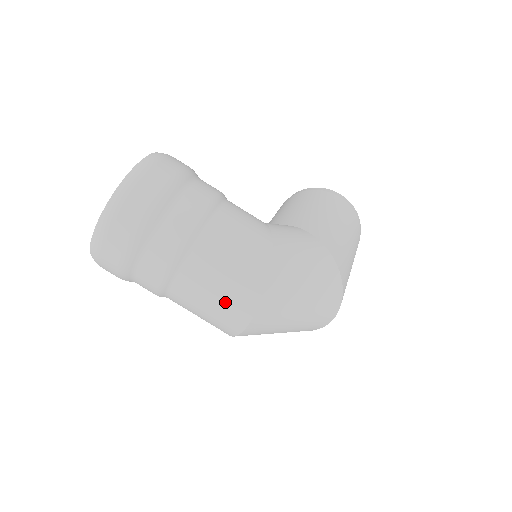
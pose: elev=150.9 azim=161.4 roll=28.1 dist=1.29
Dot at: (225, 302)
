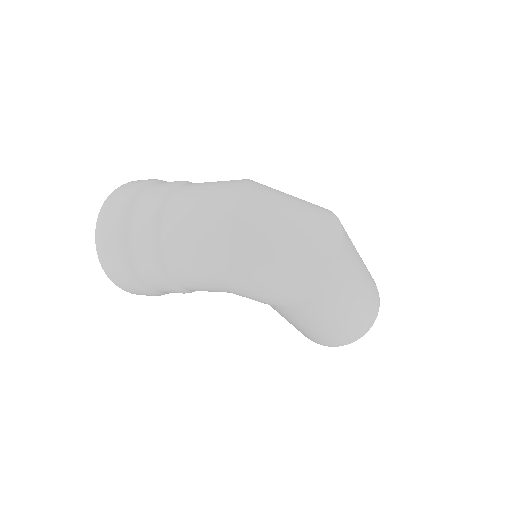
Dot at: (211, 200)
